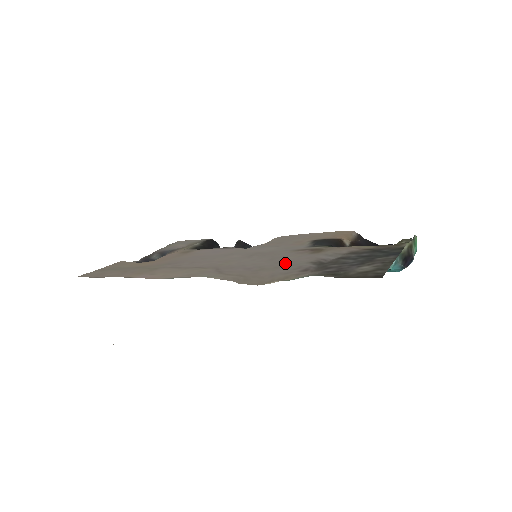
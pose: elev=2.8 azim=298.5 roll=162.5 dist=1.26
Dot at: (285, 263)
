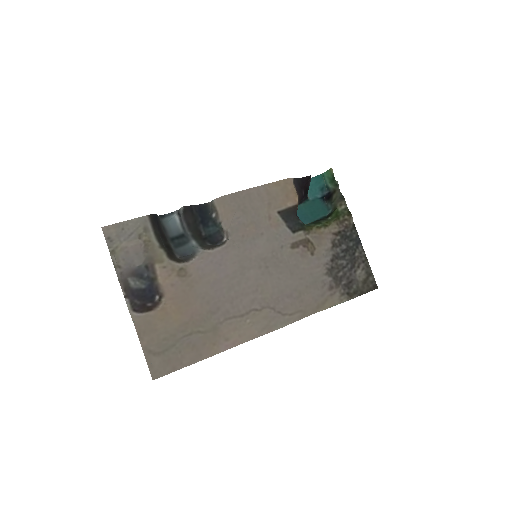
Dot at: (308, 278)
